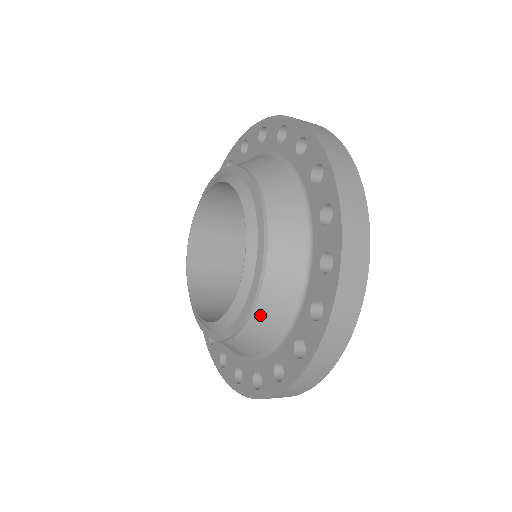
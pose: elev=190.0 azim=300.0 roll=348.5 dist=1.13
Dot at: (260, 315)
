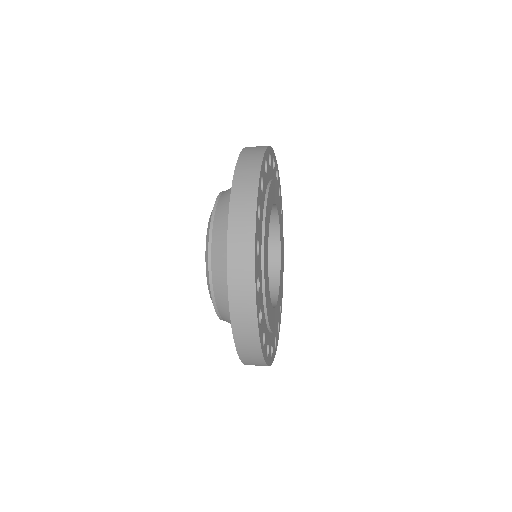
Dot at: (218, 294)
